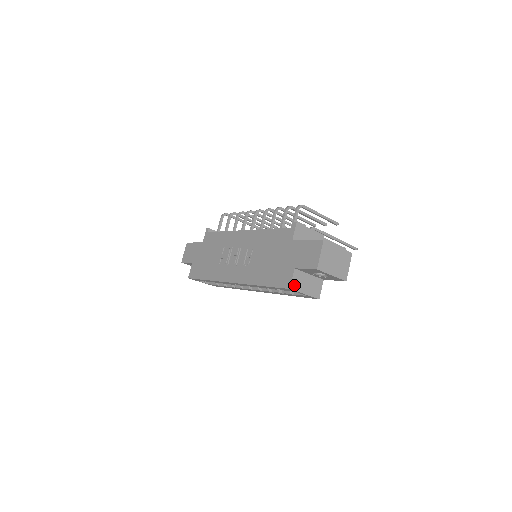
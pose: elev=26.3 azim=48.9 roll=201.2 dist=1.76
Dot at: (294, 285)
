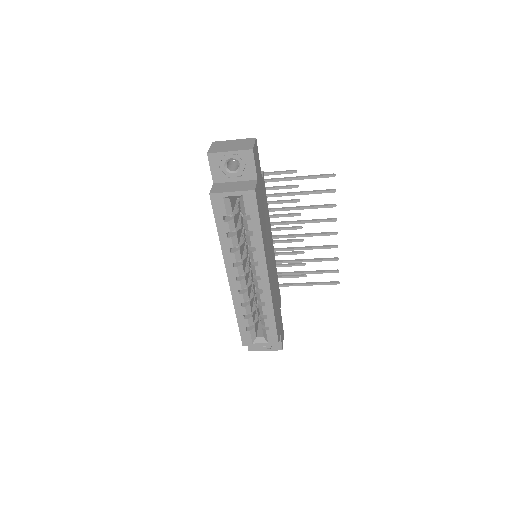
Dot at: (215, 191)
